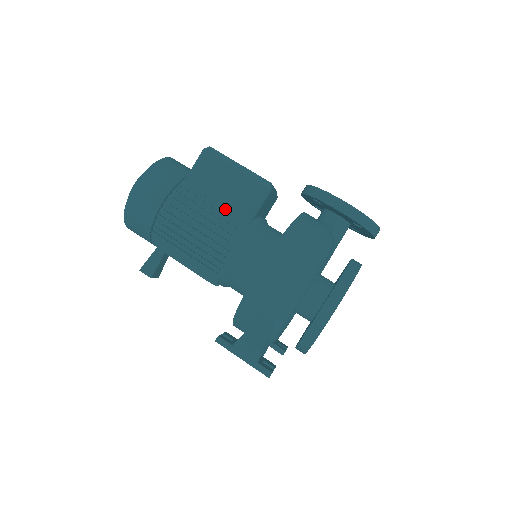
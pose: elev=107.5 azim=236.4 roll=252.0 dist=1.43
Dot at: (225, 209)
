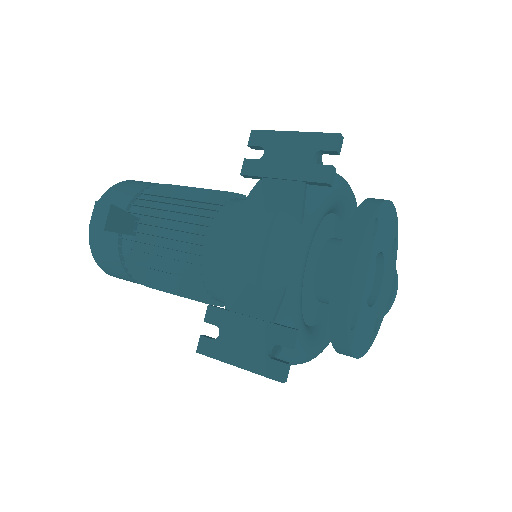
Dot at: occluded
